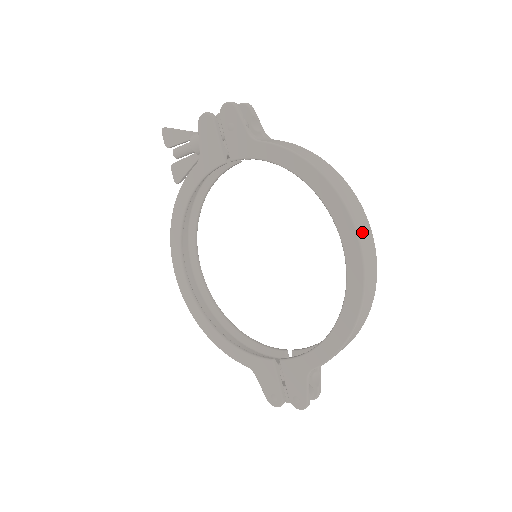
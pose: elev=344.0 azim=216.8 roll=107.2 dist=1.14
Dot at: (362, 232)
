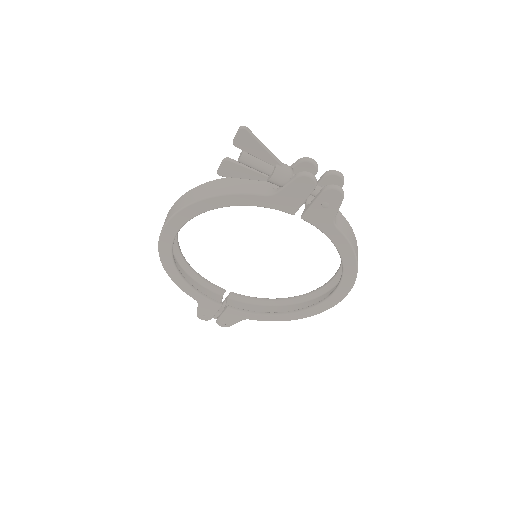
Dot at: occluded
